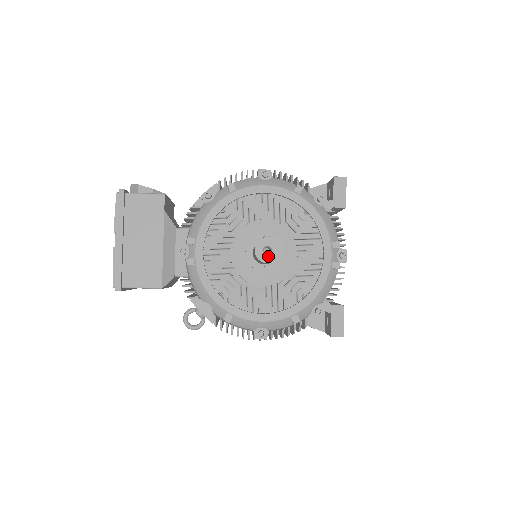
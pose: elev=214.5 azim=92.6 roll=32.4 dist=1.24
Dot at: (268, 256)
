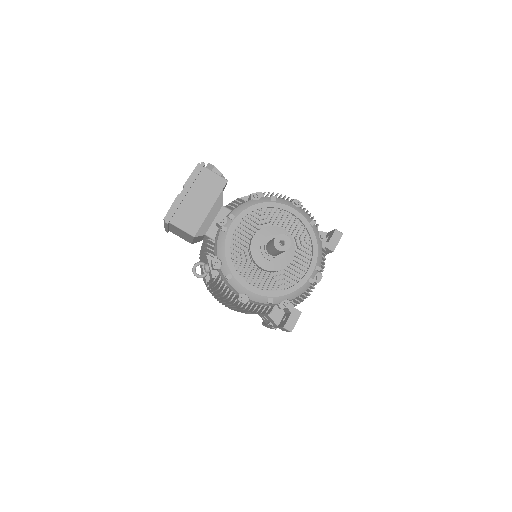
Dot at: (281, 246)
